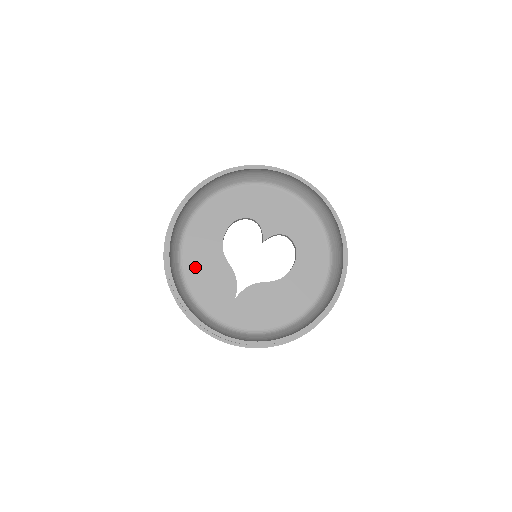
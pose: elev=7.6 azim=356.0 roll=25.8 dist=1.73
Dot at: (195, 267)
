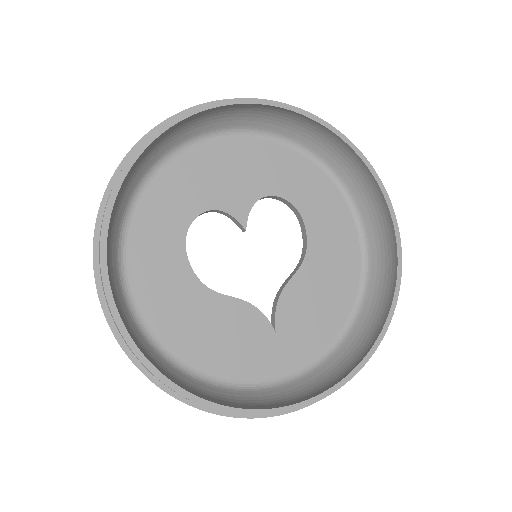
Dot at: (191, 342)
